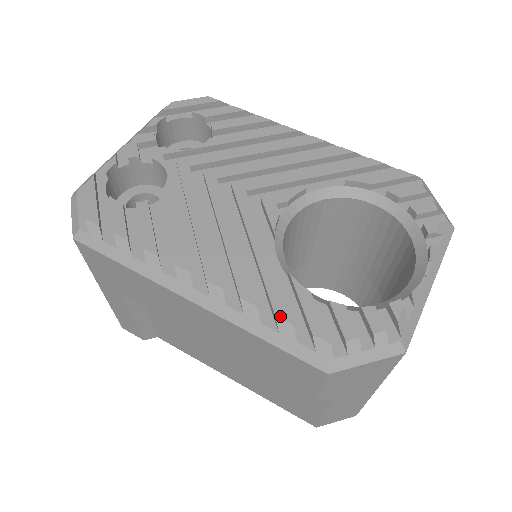
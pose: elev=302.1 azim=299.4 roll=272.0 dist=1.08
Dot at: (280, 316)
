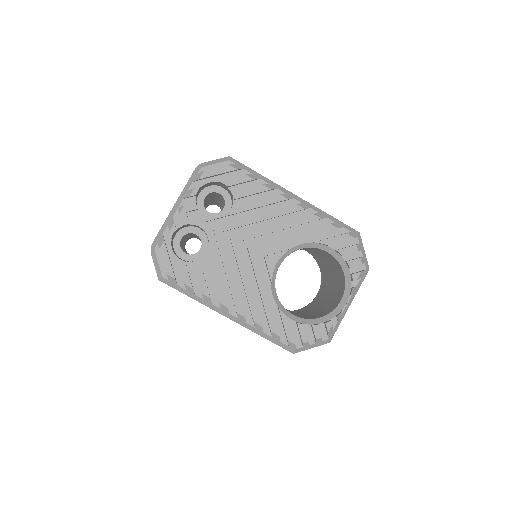
Dot at: (273, 332)
